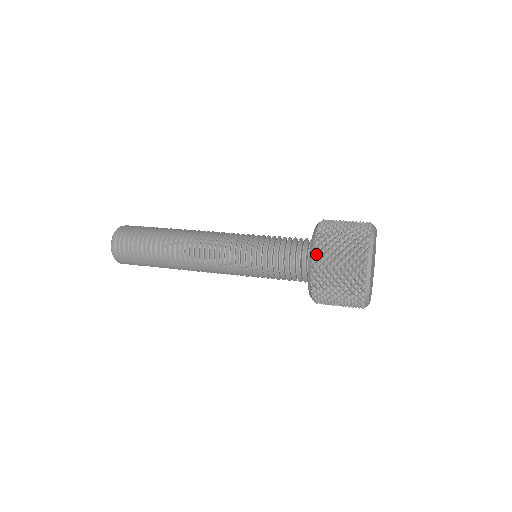
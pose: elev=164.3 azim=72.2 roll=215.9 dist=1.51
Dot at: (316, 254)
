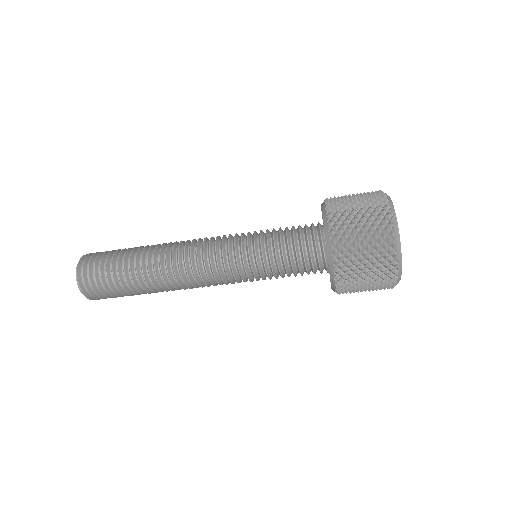
Dot at: (329, 202)
